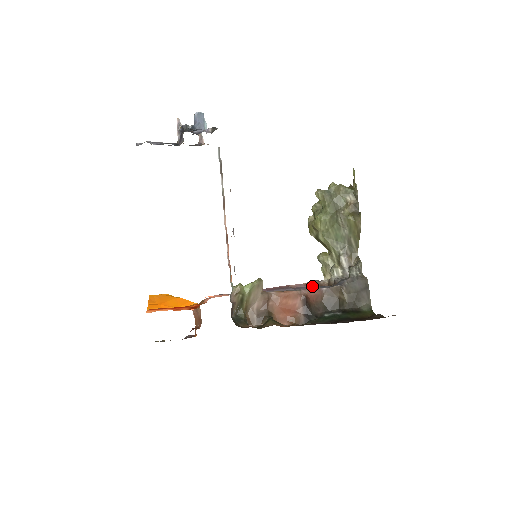
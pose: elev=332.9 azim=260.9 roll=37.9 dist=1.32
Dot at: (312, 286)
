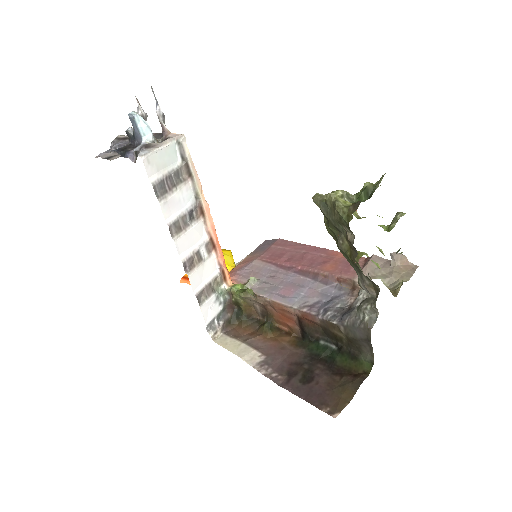
Dot at: (342, 285)
